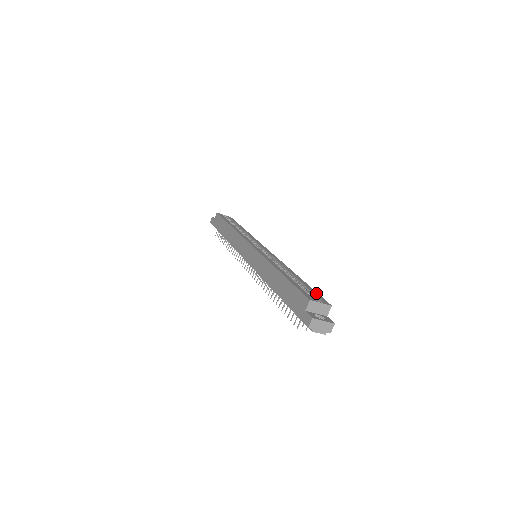
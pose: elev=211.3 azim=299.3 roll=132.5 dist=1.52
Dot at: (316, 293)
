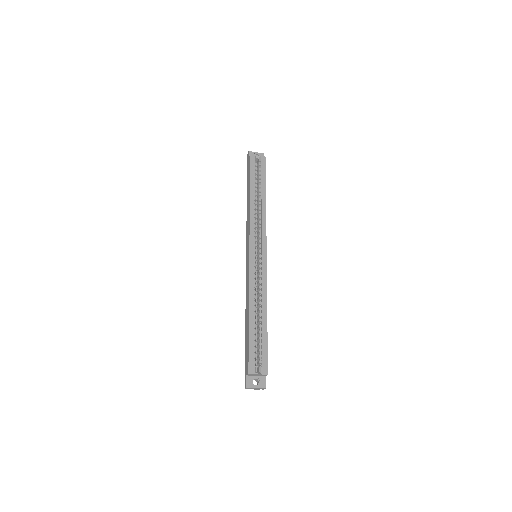
Dot at: (265, 353)
